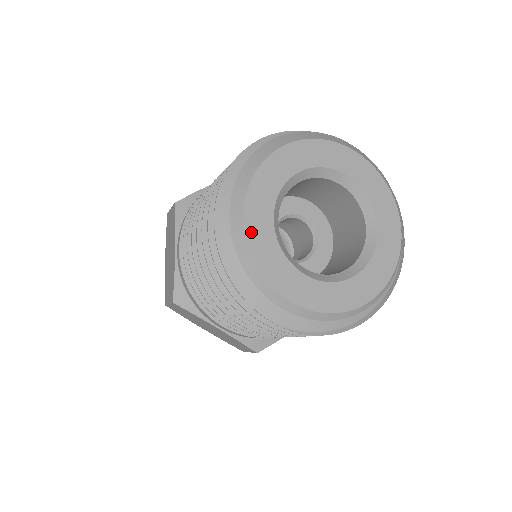
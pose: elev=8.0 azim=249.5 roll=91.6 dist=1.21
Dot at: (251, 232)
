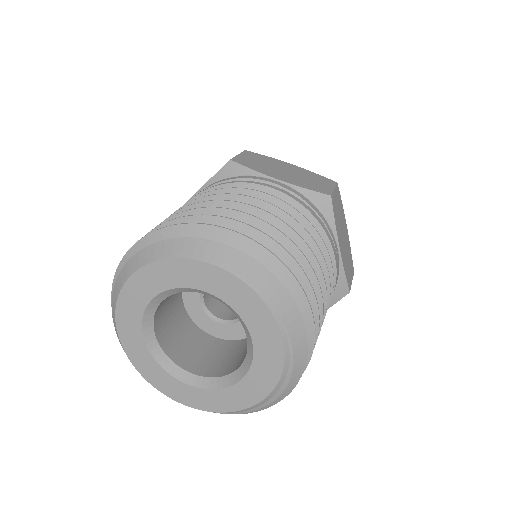
Dot at: (132, 356)
